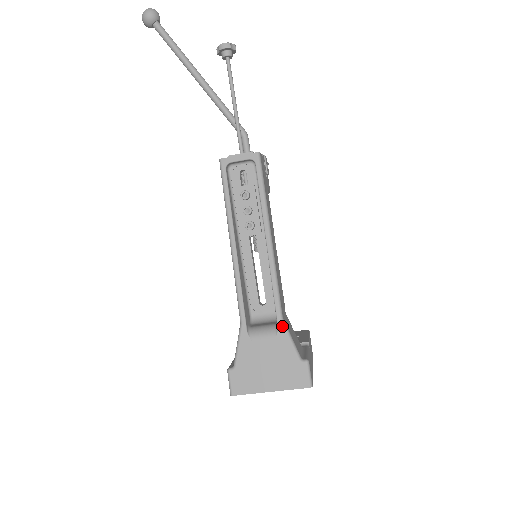
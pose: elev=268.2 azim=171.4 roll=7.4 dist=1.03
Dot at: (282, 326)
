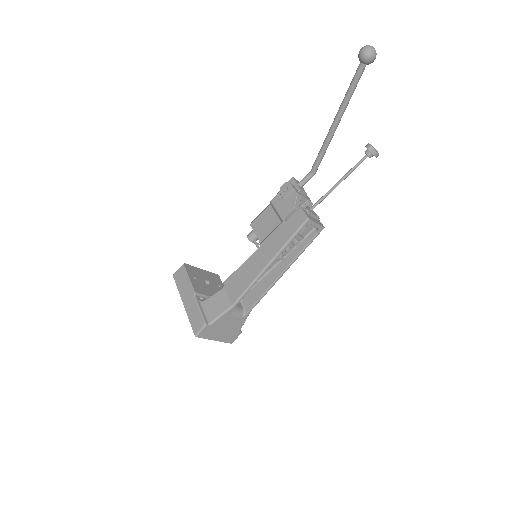
Dot at: (248, 315)
